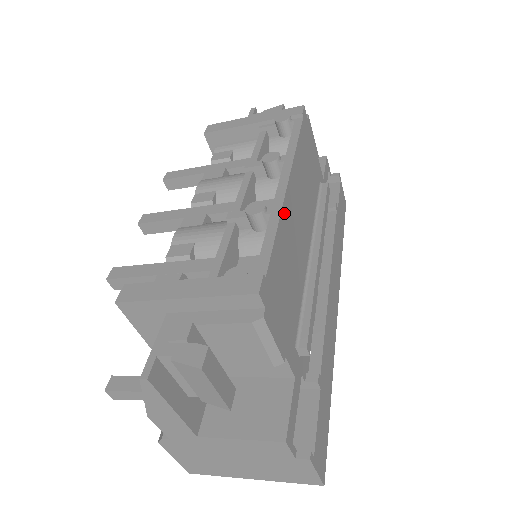
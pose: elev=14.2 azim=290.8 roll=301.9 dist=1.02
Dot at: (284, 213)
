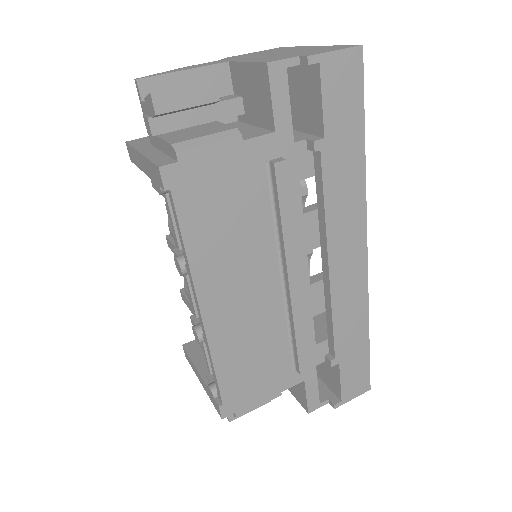
Dot at: (214, 341)
